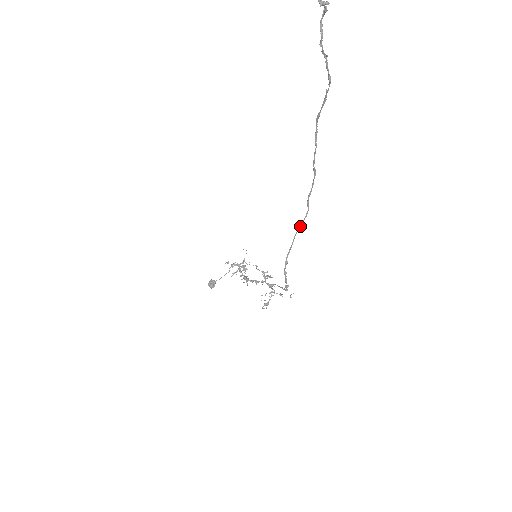
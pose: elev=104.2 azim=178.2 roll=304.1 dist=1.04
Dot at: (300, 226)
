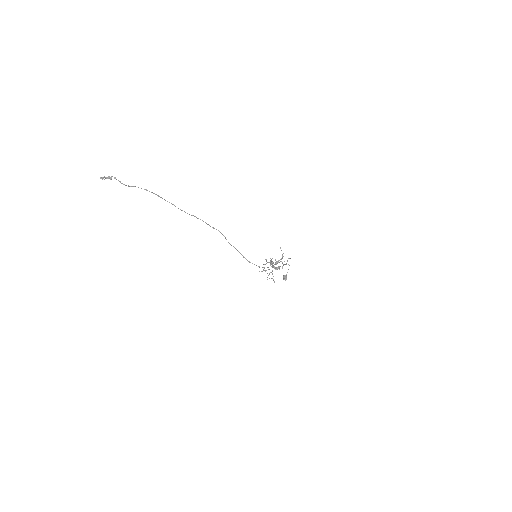
Dot at: (225, 238)
